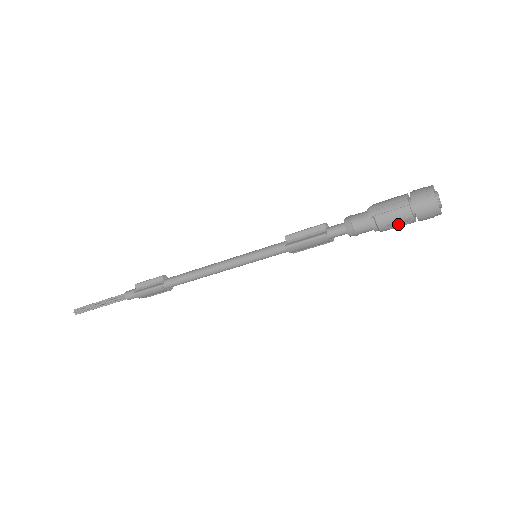
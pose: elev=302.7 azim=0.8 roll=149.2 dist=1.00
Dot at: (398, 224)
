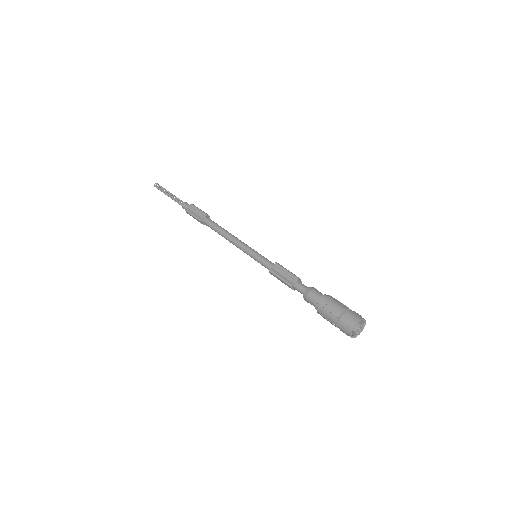
Dot at: (328, 320)
